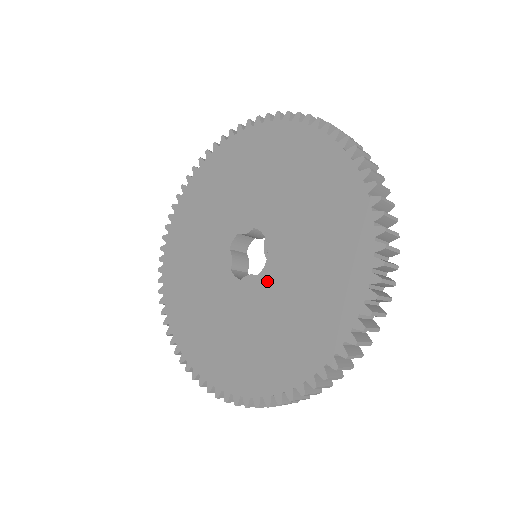
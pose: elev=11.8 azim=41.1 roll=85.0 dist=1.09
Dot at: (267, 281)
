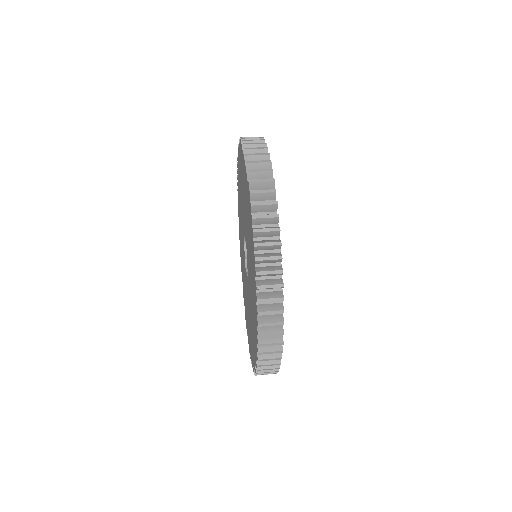
Dot at: (248, 287)
